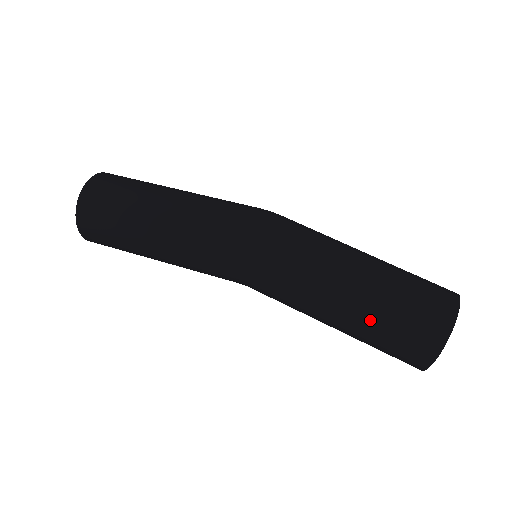
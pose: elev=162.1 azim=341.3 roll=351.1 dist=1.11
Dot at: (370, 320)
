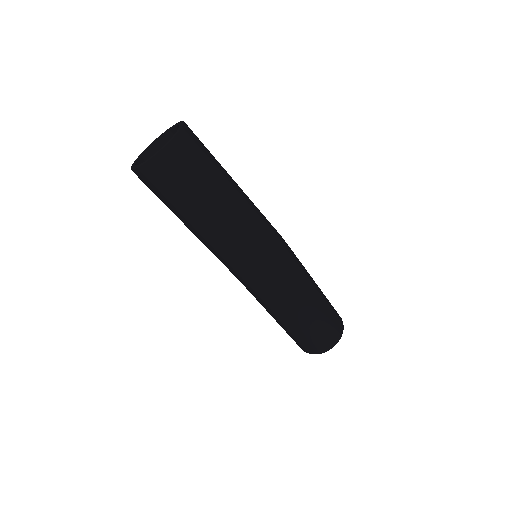
Dot at: occluded
